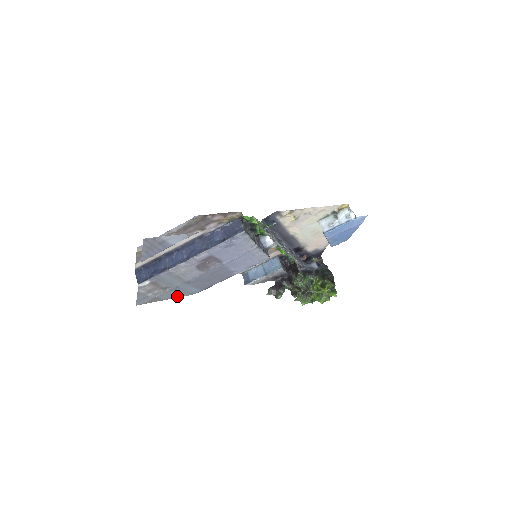
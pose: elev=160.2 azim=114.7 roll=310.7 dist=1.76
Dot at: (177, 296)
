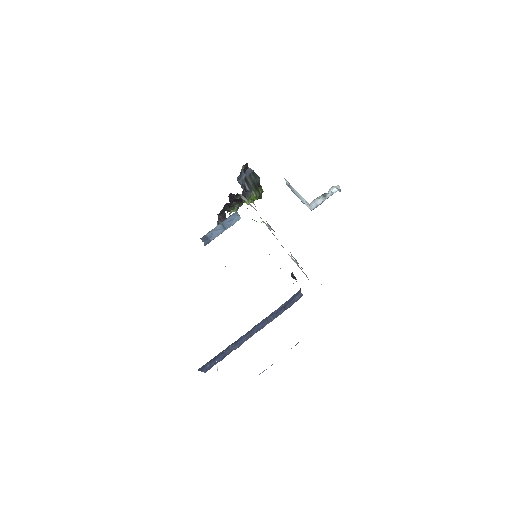
Dot at: occluded
